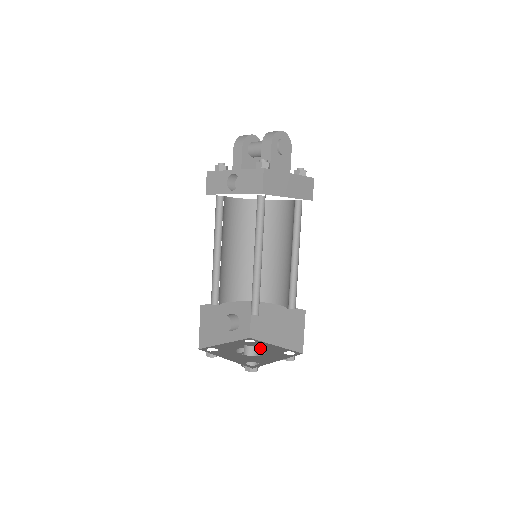
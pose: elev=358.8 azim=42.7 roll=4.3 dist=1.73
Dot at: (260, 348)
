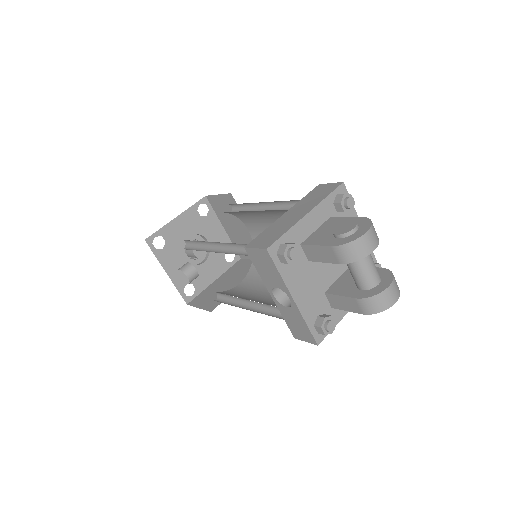
Dot at: (207, 239)
